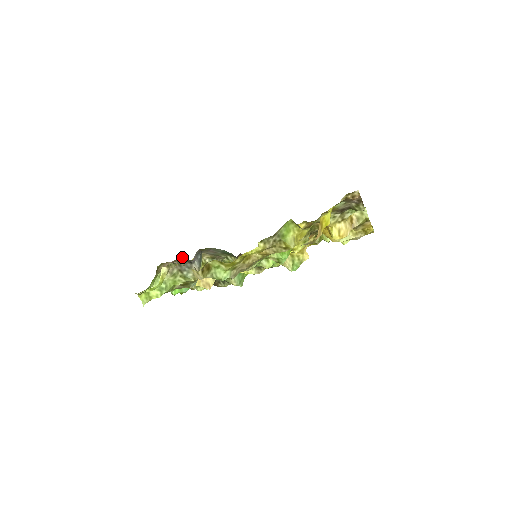
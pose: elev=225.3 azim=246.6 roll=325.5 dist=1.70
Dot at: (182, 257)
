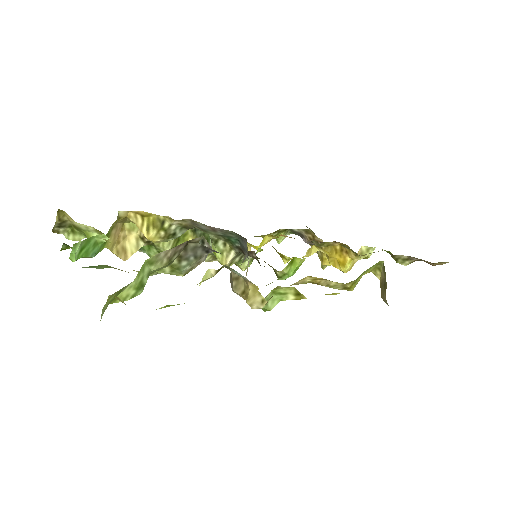
Dot at: (201, 237)
